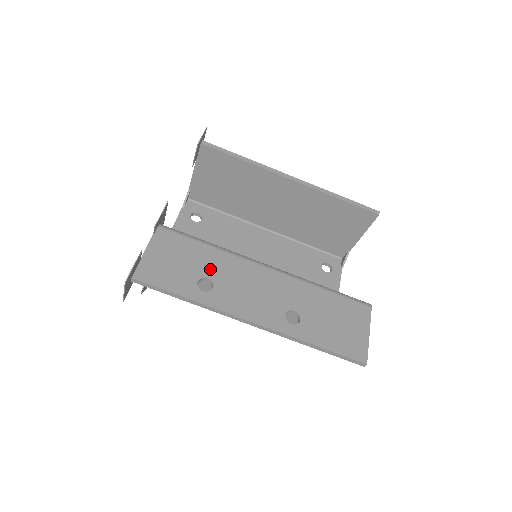
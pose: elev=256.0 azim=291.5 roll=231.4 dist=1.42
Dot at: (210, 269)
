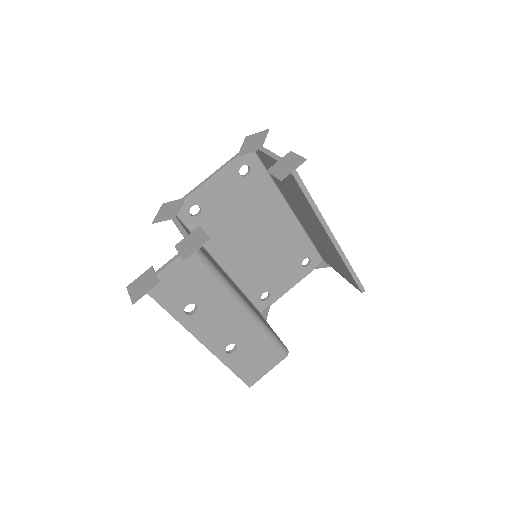
Dot at: (203, 299)
